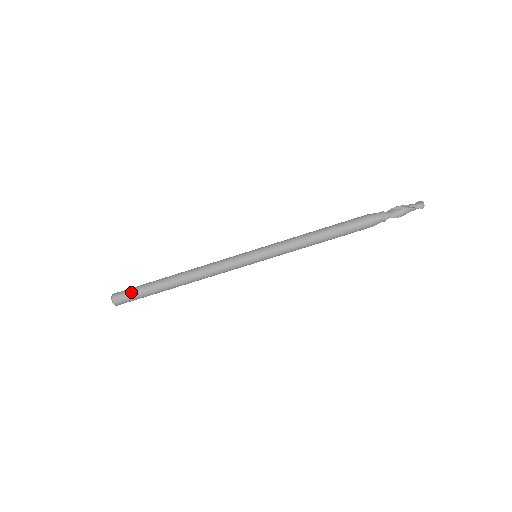
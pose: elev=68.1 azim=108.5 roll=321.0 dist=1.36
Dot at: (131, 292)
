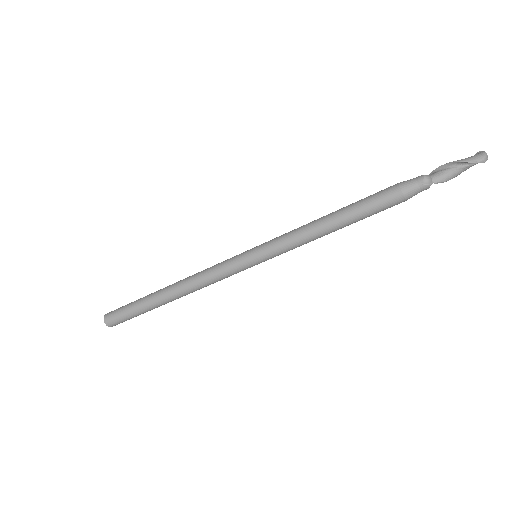
Dot at: (122, 311)
